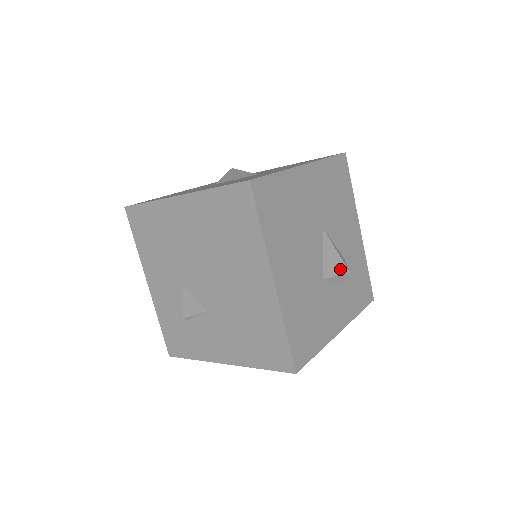
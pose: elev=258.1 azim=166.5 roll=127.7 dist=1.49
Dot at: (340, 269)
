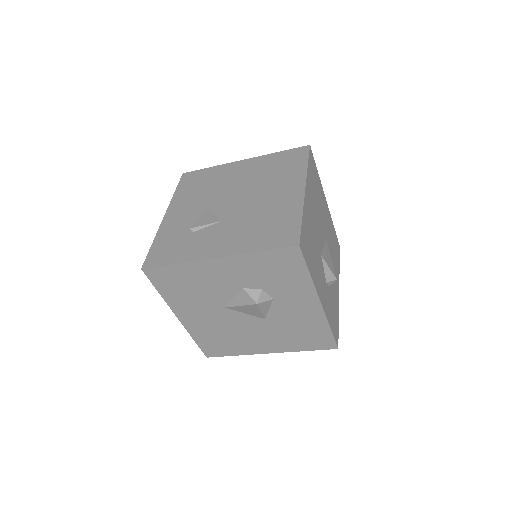
Dot at: (331, 268)
